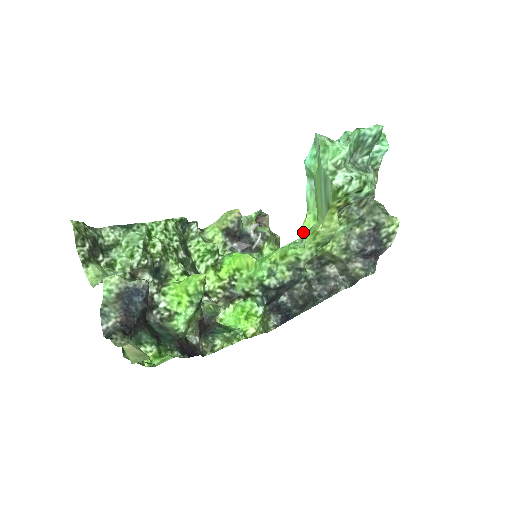
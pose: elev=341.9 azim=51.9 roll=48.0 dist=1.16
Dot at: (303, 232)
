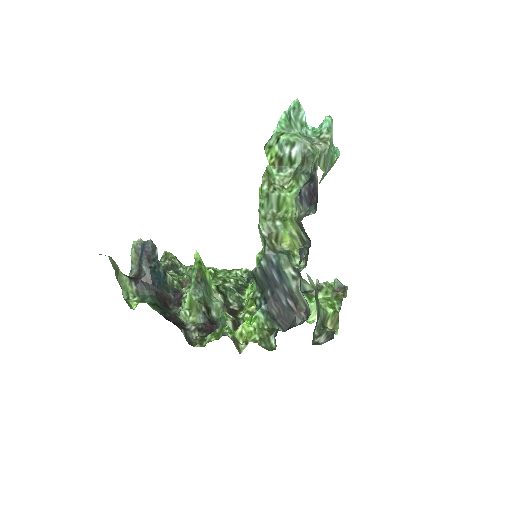
Dot at: occluded
